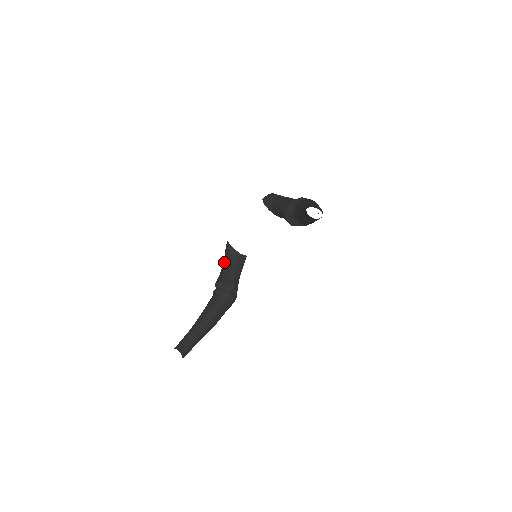
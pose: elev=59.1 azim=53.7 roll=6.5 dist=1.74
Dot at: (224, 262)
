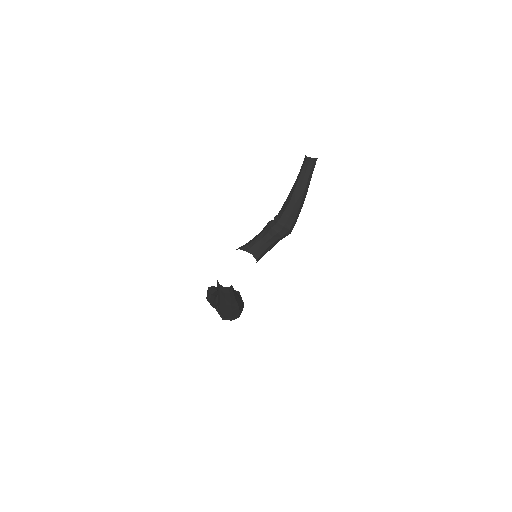
Dot at: (214, 294)
